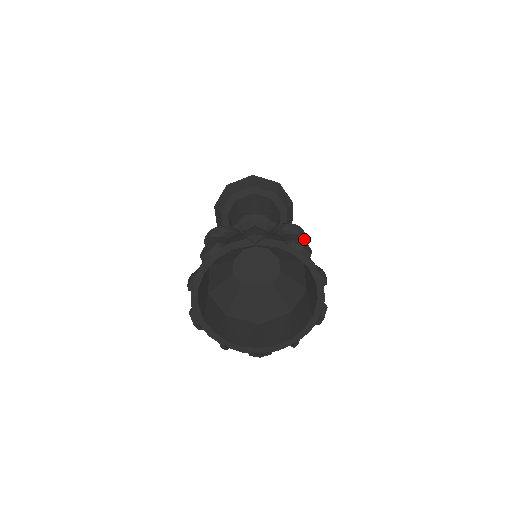
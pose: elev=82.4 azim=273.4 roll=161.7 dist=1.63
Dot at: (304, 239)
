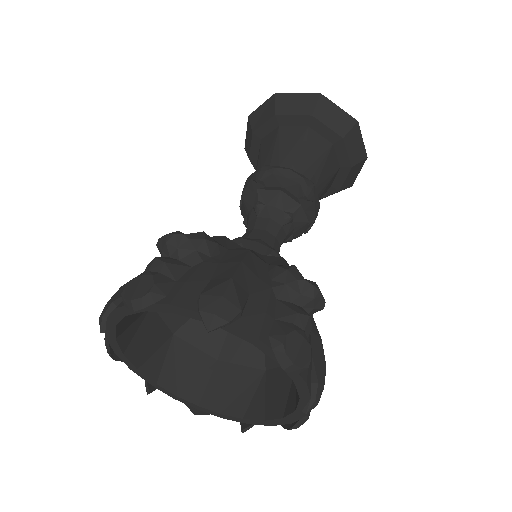
Dot at: (319, 309)
